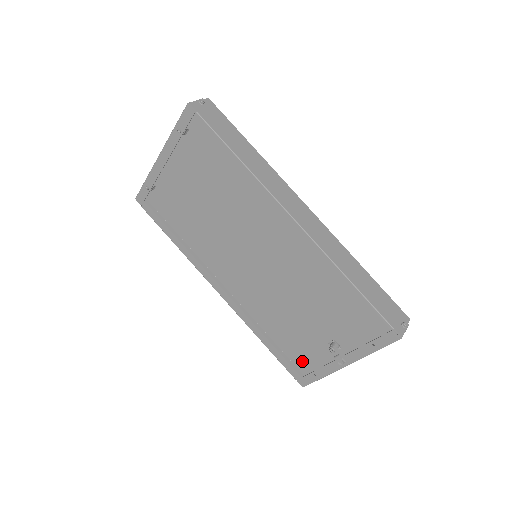
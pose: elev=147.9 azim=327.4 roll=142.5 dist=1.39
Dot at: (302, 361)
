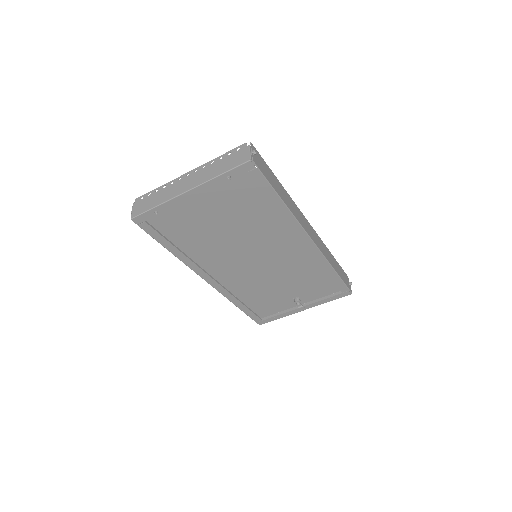
Dot at: (263, 310)
